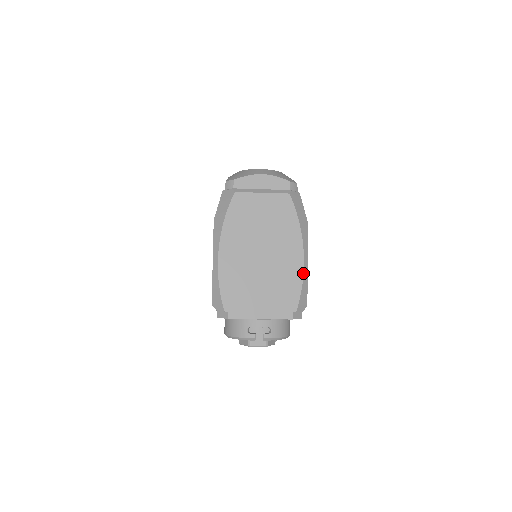
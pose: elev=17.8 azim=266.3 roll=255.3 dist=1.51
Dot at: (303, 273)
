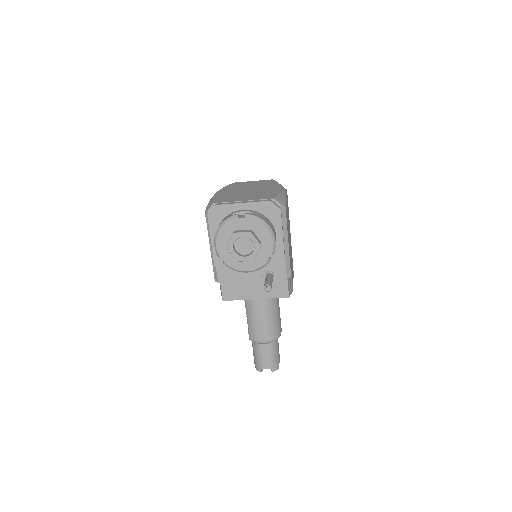
Dot at: (280, 191)
